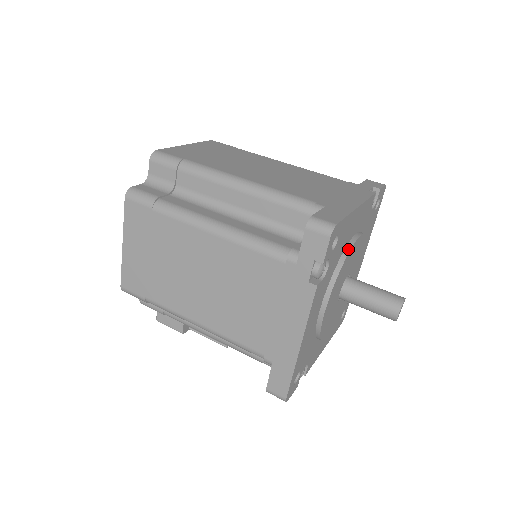
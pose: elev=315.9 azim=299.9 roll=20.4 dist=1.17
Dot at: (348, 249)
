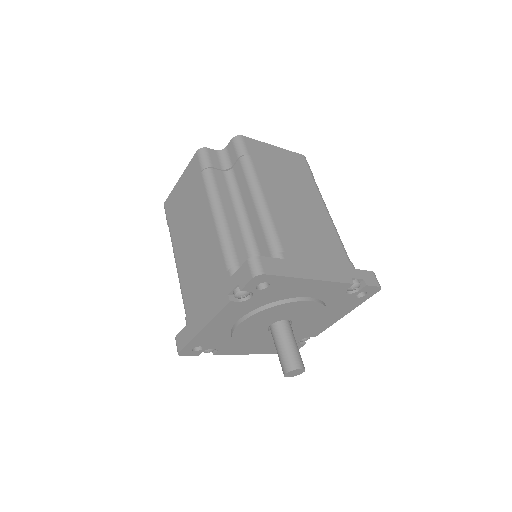
Dot at: (287, 301)
